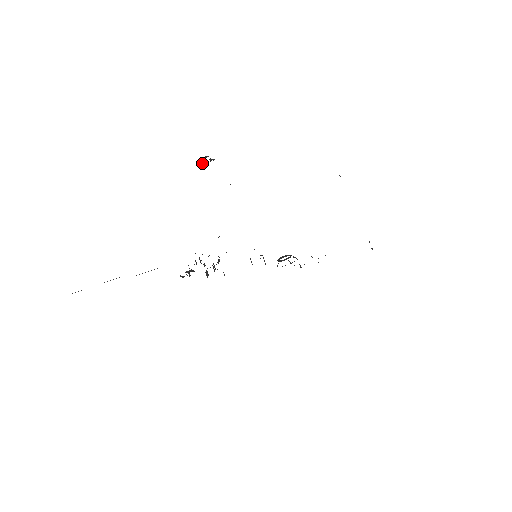
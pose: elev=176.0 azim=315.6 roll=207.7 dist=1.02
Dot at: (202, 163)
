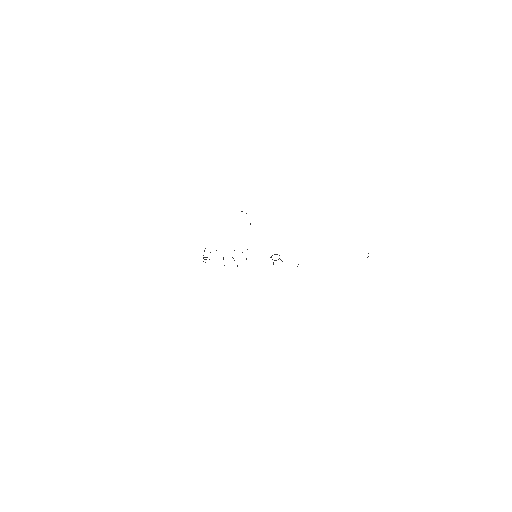
Dot at: occluded
